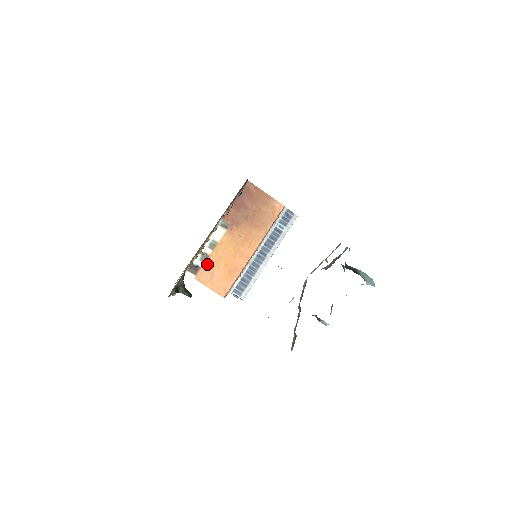
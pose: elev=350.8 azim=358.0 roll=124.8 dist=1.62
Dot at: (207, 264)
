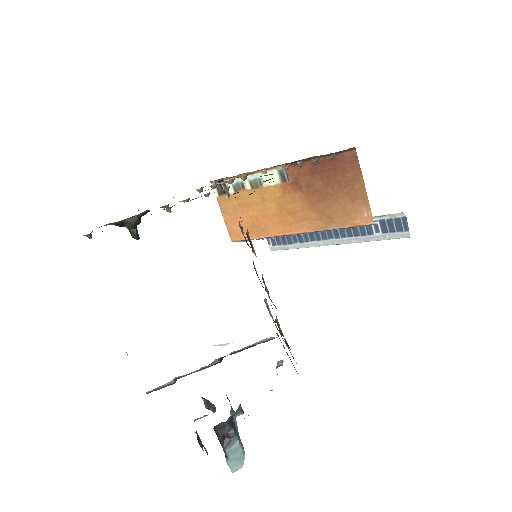
Dot at: (237, 196)
